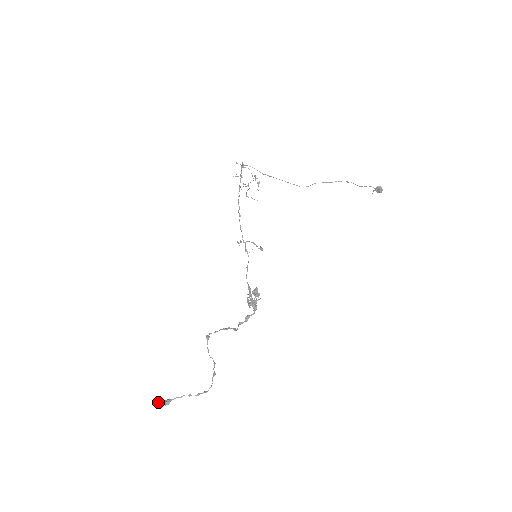
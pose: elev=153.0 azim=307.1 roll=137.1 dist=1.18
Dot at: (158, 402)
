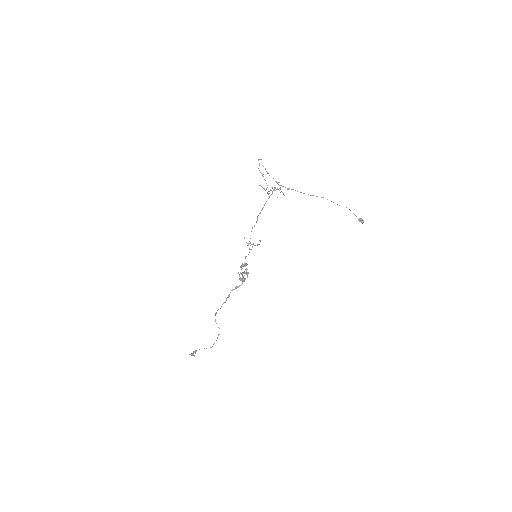
Dot at: occluded
